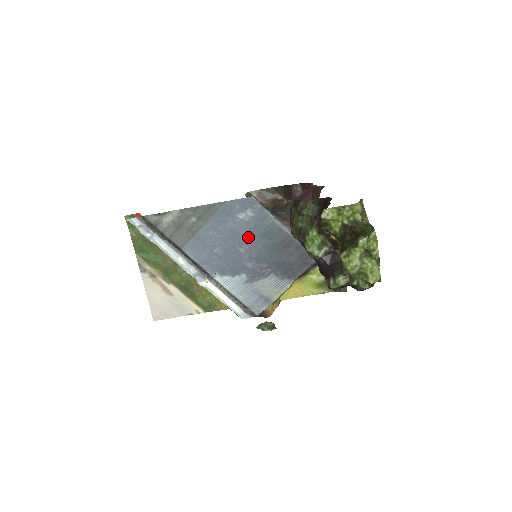
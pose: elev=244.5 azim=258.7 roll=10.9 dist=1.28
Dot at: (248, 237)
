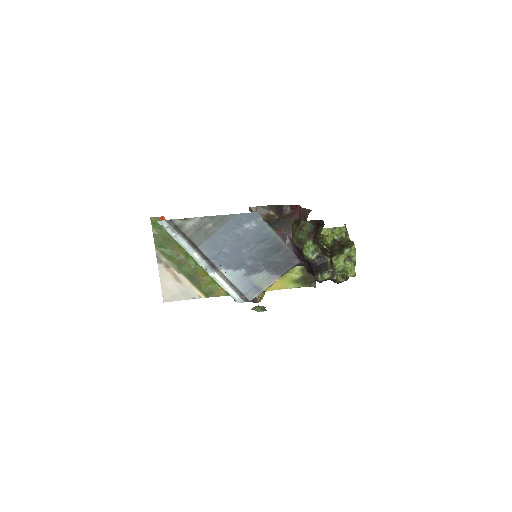
Dot at: (250, 242)
